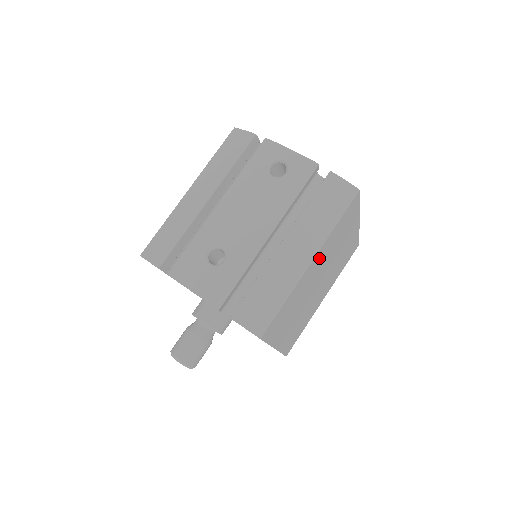
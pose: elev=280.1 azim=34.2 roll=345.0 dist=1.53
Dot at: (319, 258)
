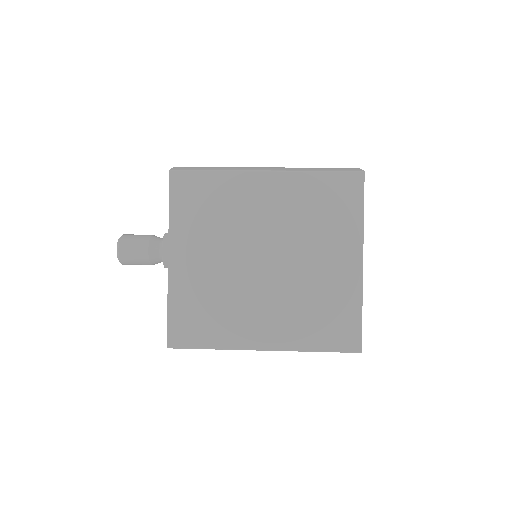
Dot at: (279, 192)
